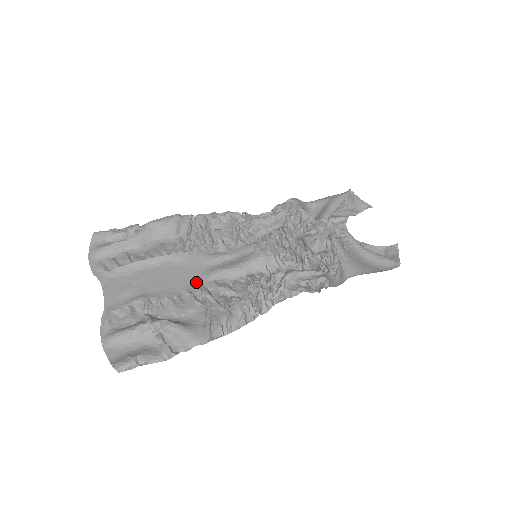
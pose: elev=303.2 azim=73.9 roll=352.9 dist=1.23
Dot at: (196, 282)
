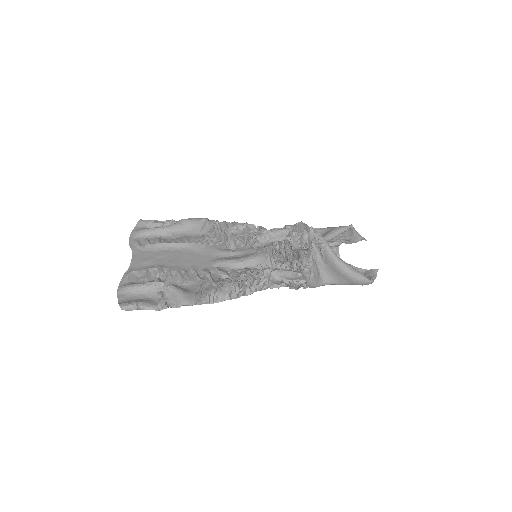
Dot at: (203, 265)
